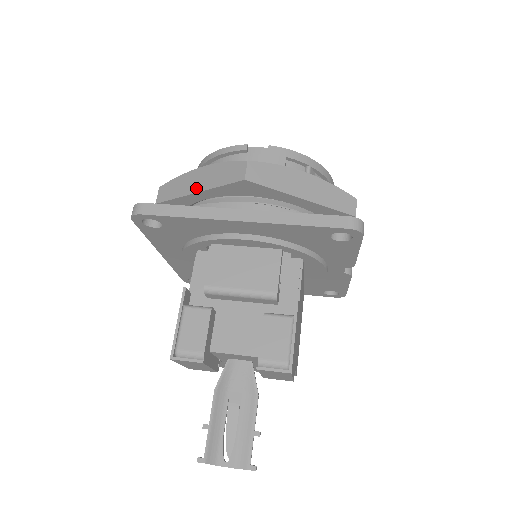
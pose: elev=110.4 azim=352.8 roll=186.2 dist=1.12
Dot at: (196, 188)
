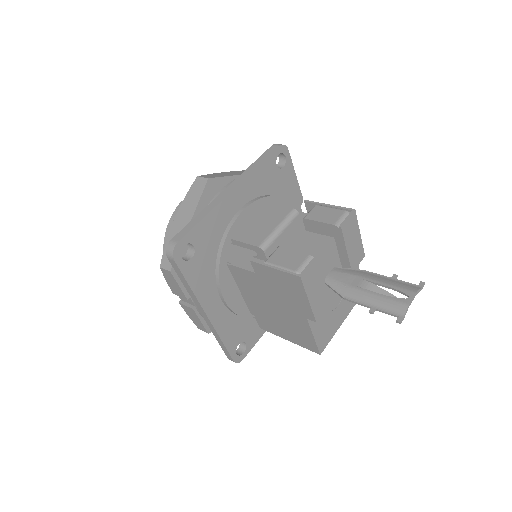
Dot at: (186, 224)
